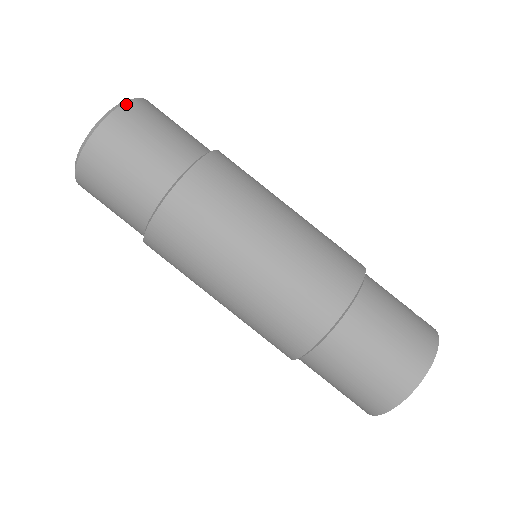
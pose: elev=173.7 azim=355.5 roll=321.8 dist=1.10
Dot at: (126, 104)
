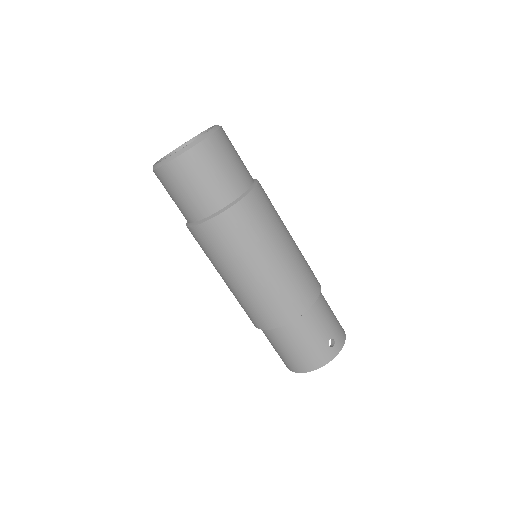
Dot at: (179, 157)
